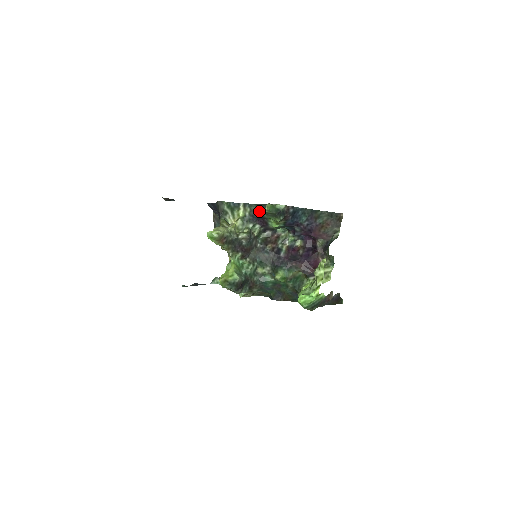
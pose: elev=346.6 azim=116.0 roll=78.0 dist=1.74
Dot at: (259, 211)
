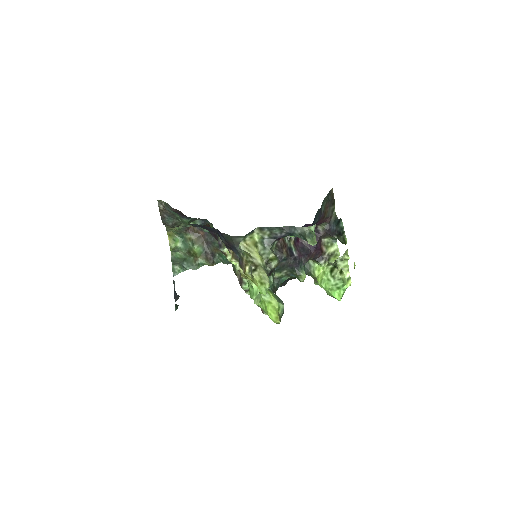
Dot at: (285, 234)
